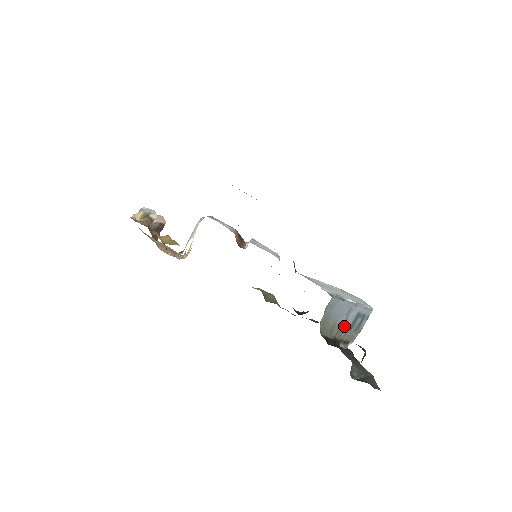
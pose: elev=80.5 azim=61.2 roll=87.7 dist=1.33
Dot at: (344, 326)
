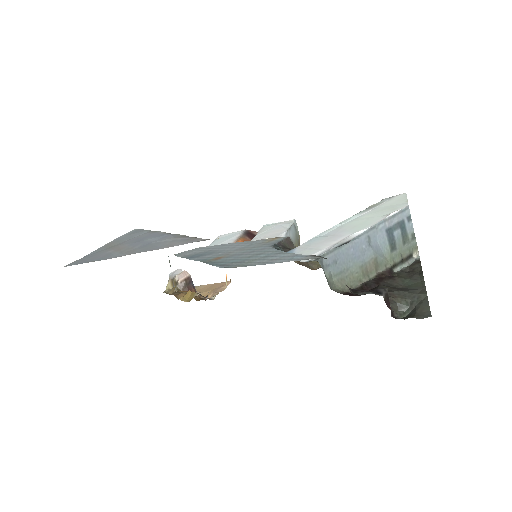
Dot at: (381, 254)
